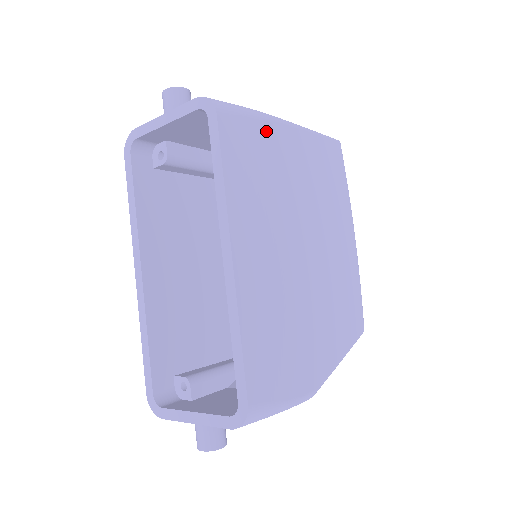
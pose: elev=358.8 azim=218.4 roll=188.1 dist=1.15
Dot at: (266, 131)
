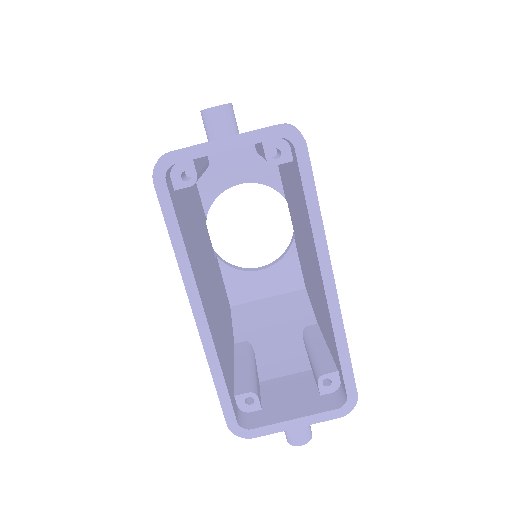
Dot at: occluded
